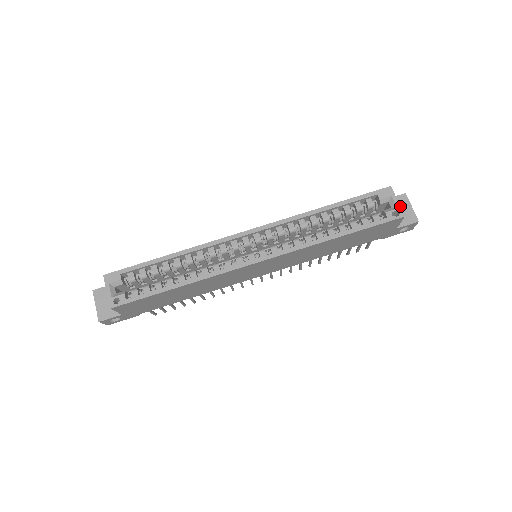
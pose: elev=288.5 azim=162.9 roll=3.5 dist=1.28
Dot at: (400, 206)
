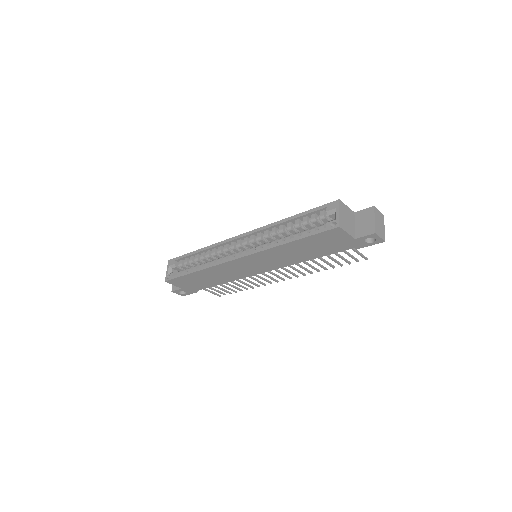
Dot at: (365, 218)
